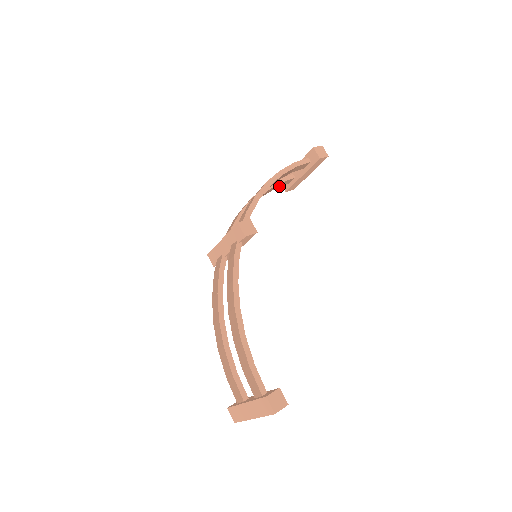
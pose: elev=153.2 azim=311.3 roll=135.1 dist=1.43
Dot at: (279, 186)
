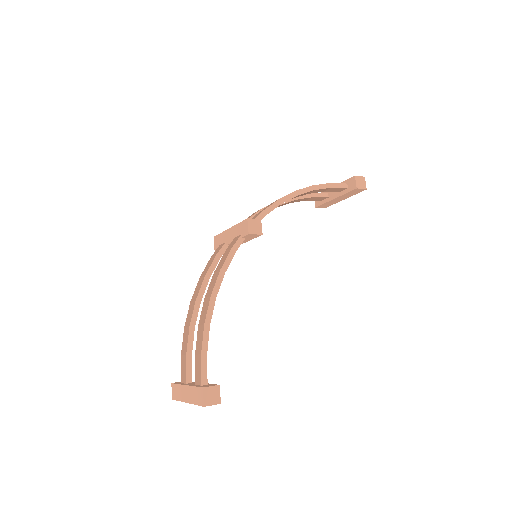
Dot at: (310, 200)
